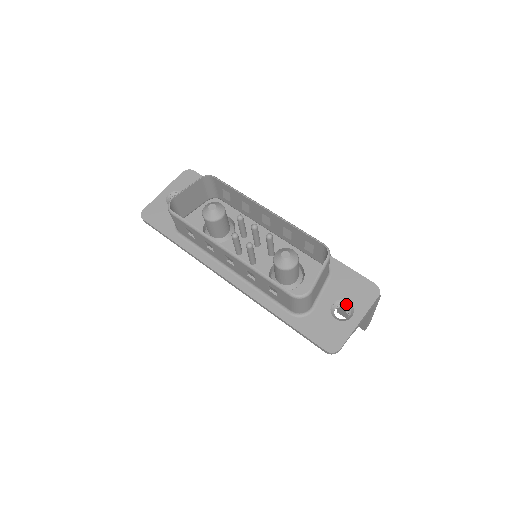
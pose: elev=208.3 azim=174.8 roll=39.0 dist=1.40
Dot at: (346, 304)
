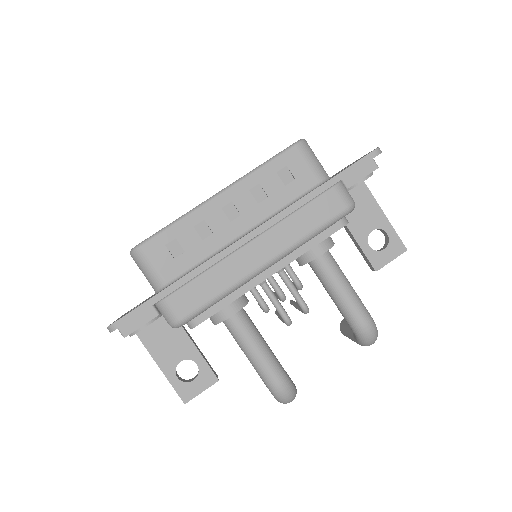
Dot at: occluded
